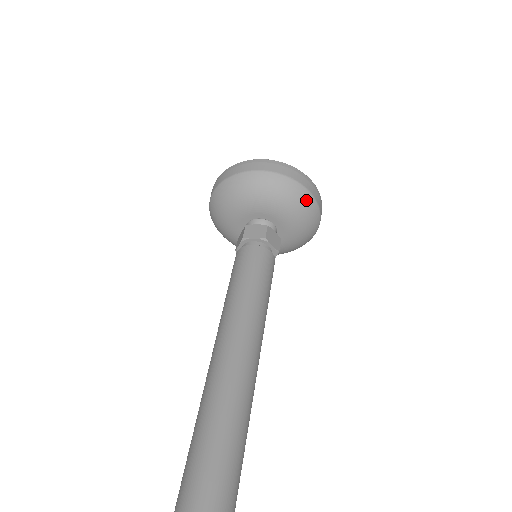
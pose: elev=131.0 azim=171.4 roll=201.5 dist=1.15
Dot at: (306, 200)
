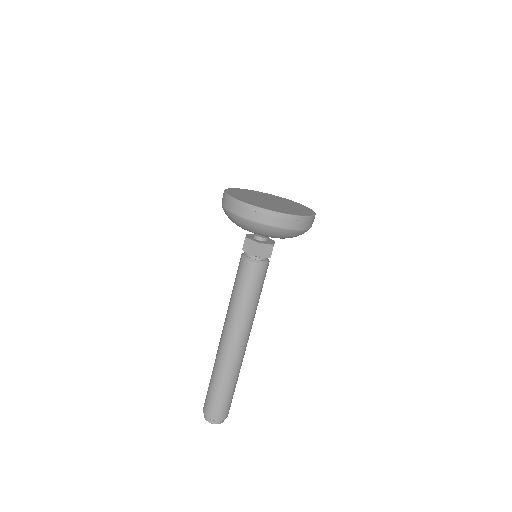
Dot at: occluded
